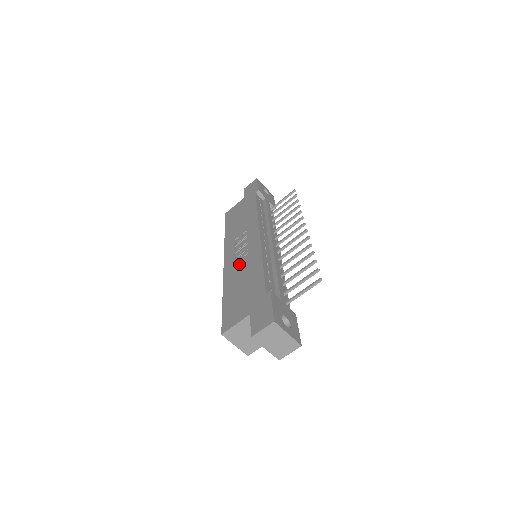
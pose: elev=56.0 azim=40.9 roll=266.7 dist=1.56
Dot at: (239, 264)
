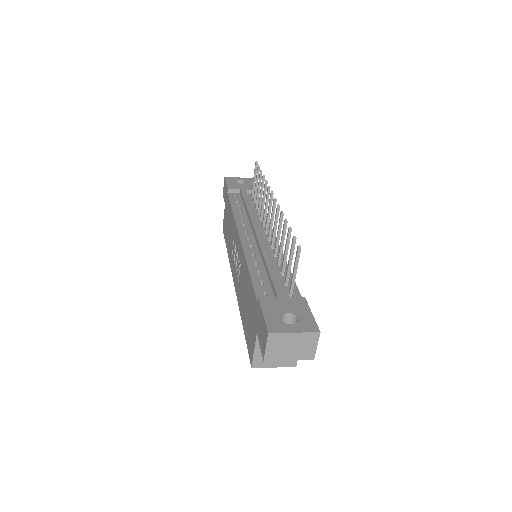
Dot at: (239, 279)
